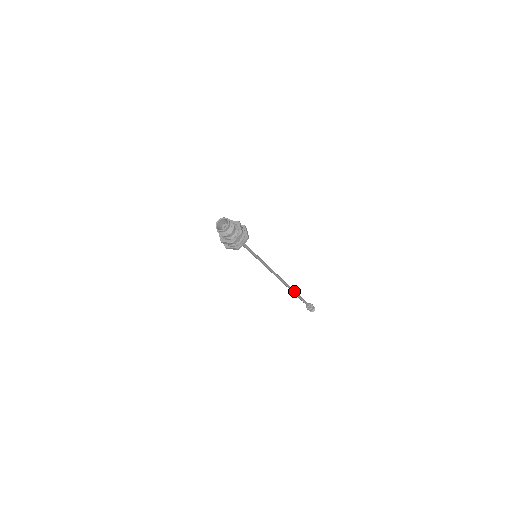
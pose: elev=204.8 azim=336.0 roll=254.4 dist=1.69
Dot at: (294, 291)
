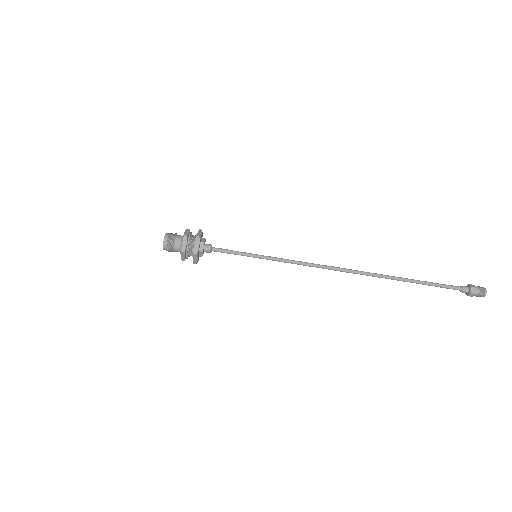
Dot at: (392, 277)
